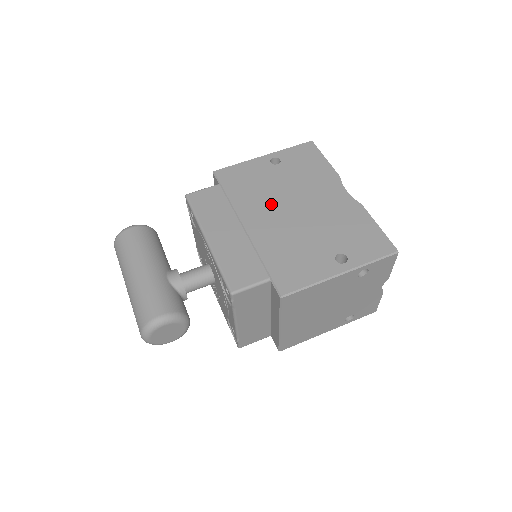
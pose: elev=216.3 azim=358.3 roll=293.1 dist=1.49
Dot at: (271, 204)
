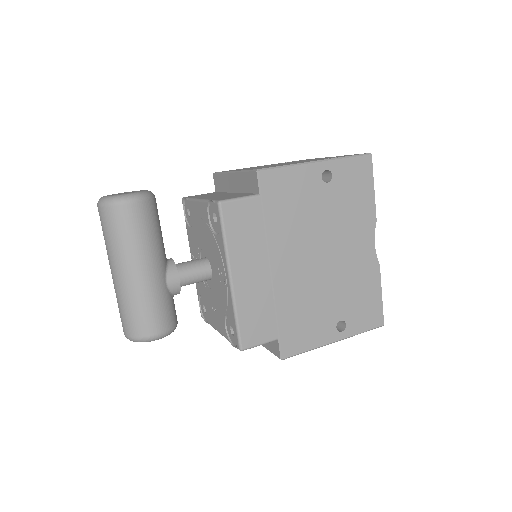
Dot at: (305, 244)
